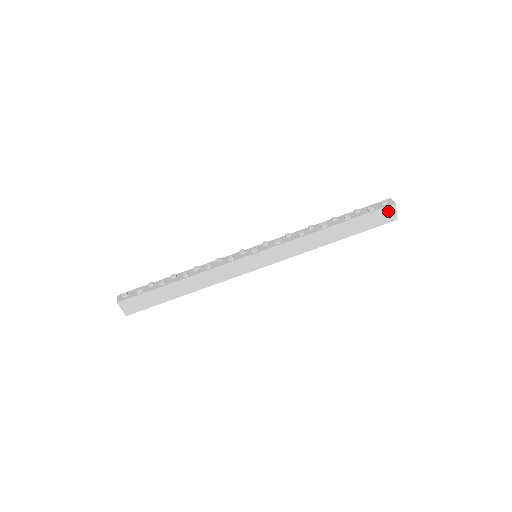
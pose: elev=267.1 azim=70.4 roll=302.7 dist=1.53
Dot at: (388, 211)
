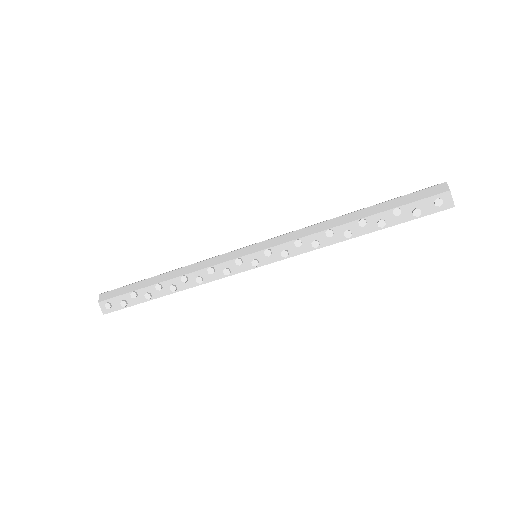
Dot at: (441, 210)
